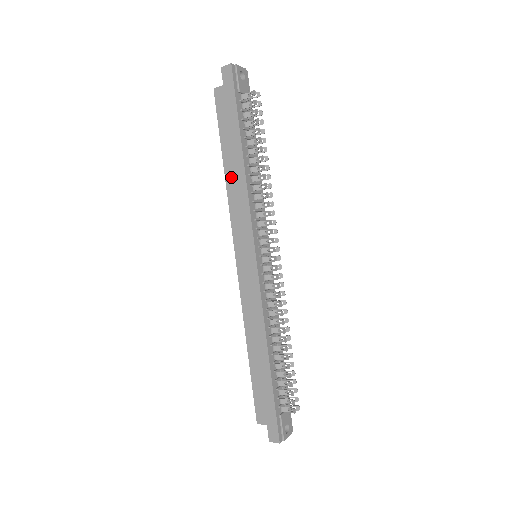
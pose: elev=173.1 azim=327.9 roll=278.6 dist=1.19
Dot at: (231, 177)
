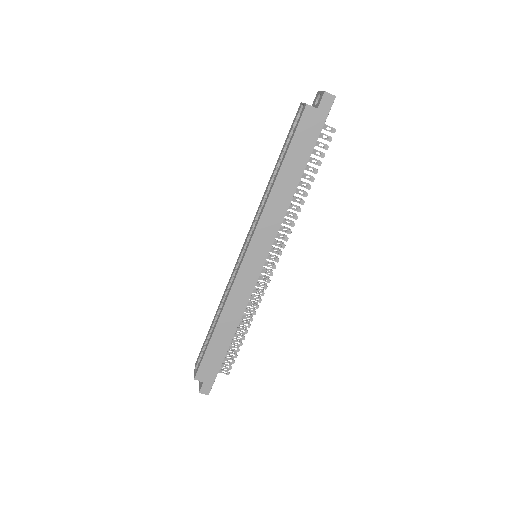
Dot at: (279, 191)
